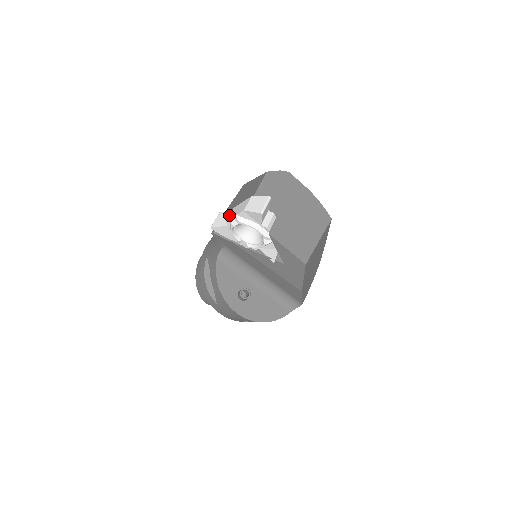
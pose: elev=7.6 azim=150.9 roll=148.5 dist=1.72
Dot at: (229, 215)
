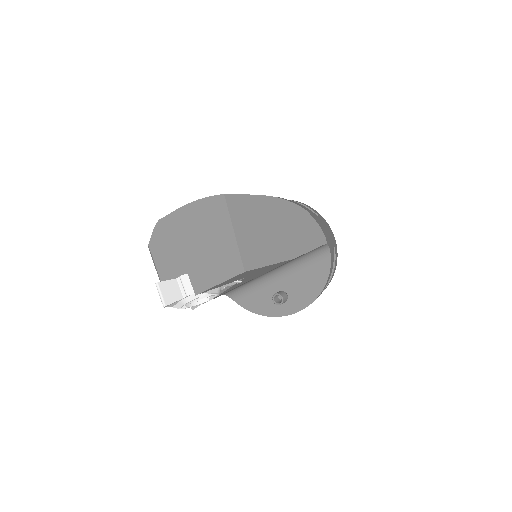
Dot at: occluded
